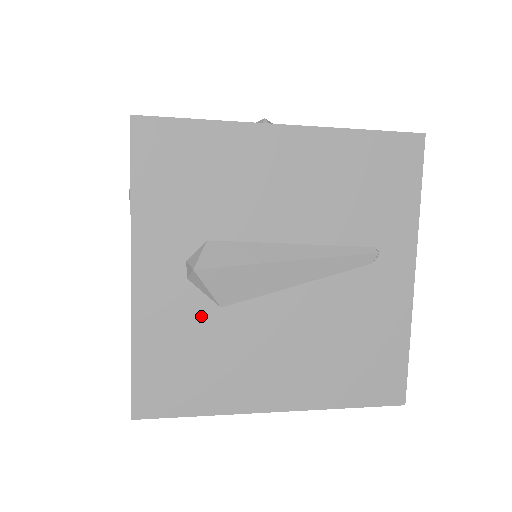
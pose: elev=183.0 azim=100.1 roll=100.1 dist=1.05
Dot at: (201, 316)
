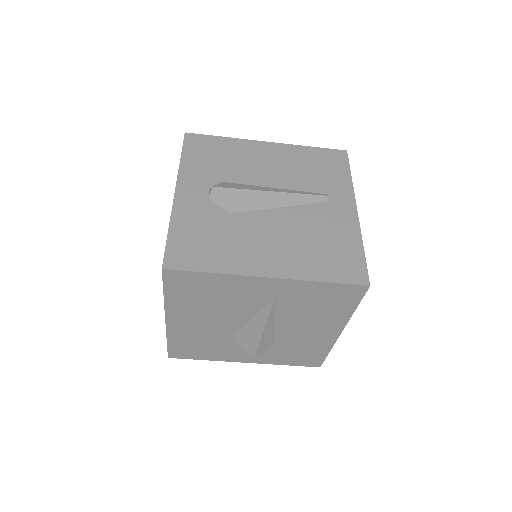
Dot at: (216, 216)
